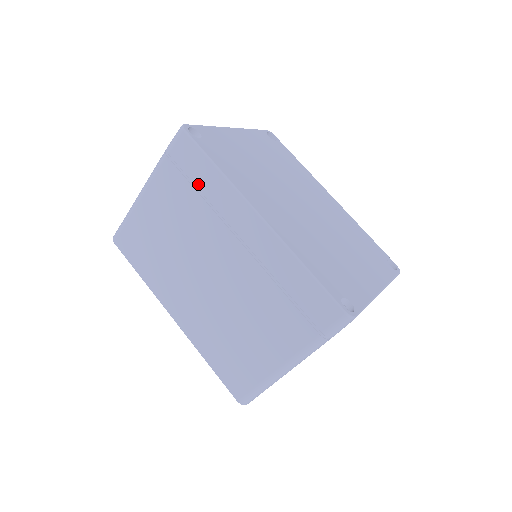
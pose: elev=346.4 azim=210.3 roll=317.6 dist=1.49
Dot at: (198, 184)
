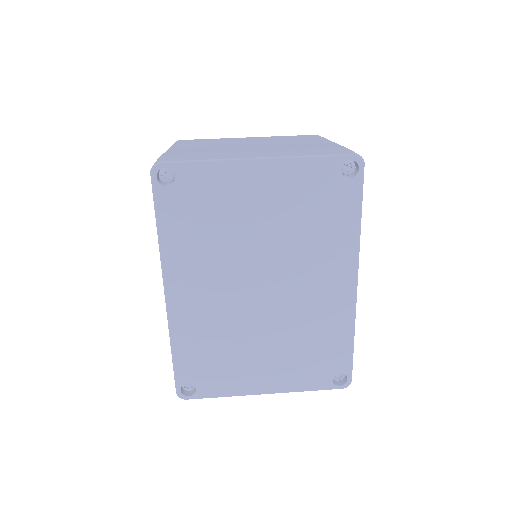
Dot at: occluded
